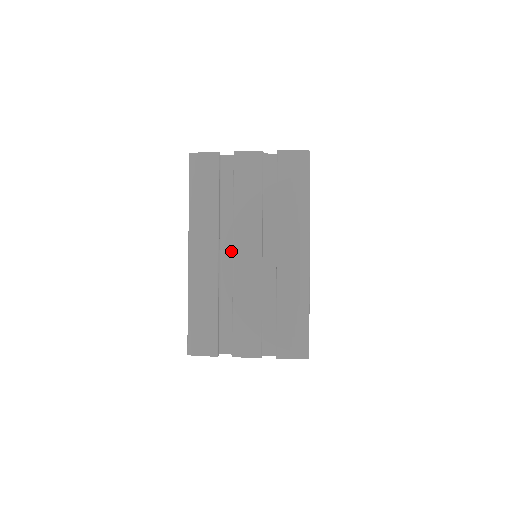
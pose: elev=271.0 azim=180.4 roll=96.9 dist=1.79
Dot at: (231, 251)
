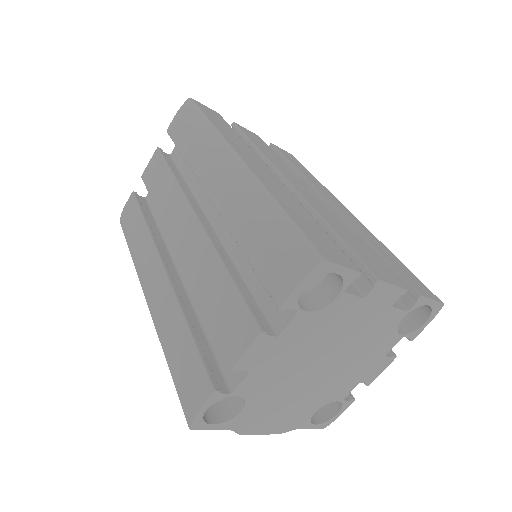
Dot at: occluded
